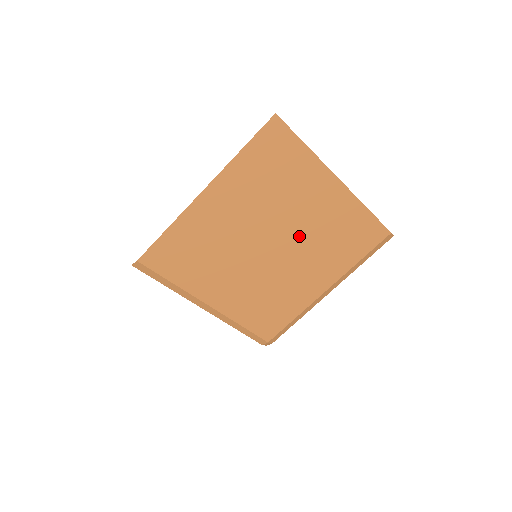
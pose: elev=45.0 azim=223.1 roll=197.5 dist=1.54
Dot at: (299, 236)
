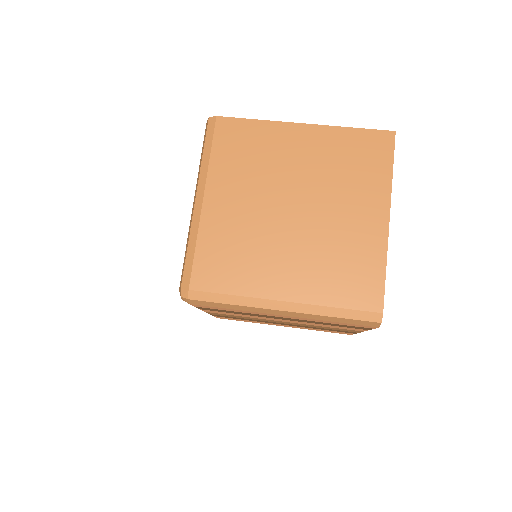
Dot at: (319, 225)
